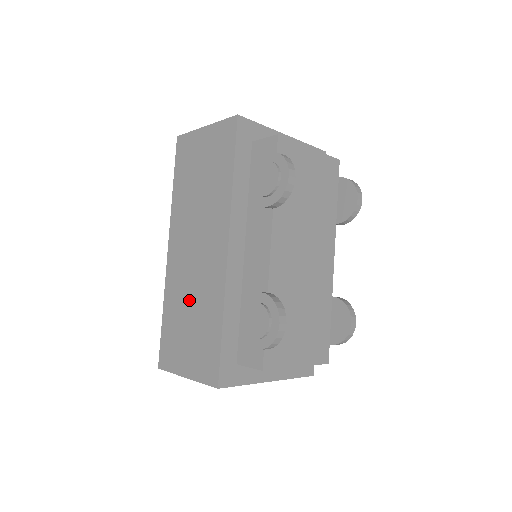
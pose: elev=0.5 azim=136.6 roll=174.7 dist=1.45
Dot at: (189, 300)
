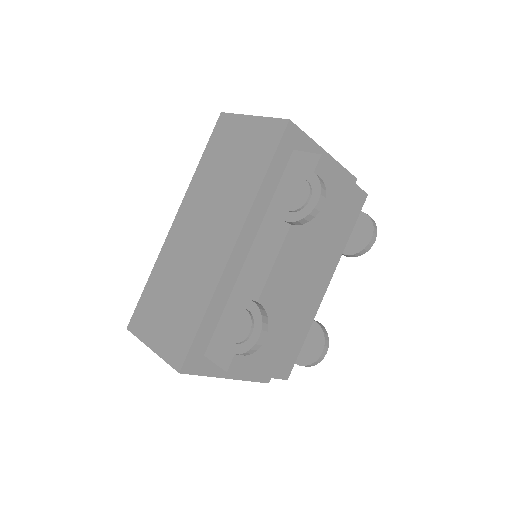
Dot at: (179, 278)
